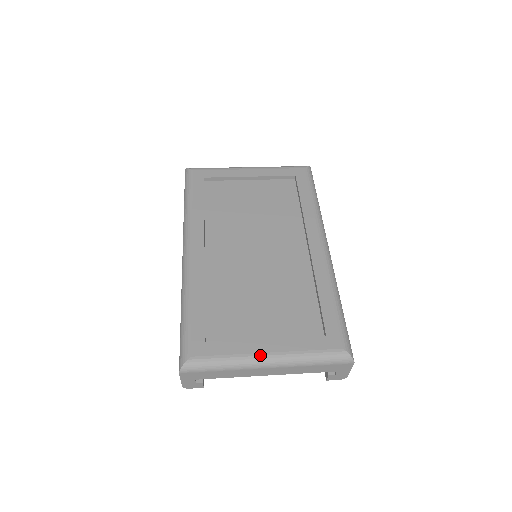
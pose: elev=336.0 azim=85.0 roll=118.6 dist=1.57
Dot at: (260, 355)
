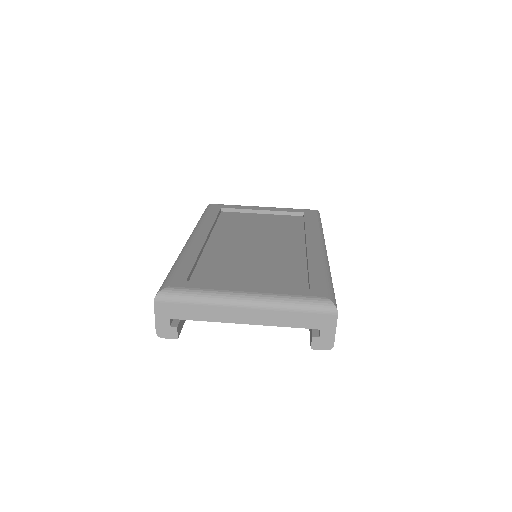
Dot at: (238, 292)
